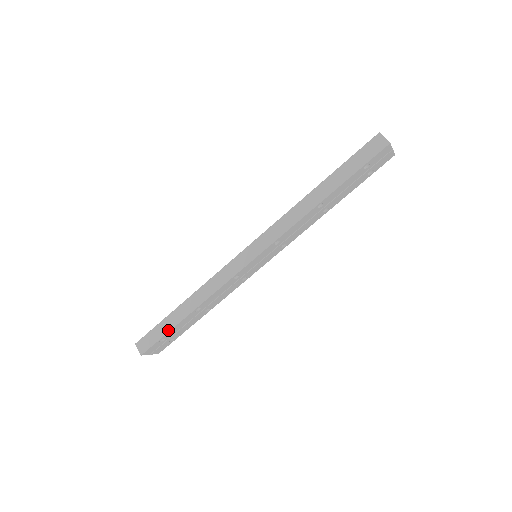
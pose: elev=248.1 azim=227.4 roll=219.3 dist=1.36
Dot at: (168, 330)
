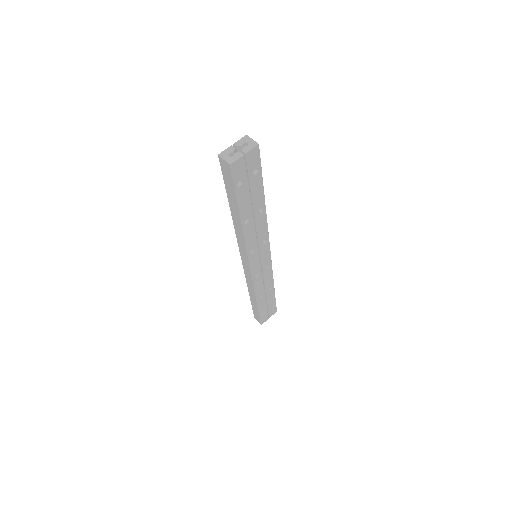
Dot at: (258, 312)
